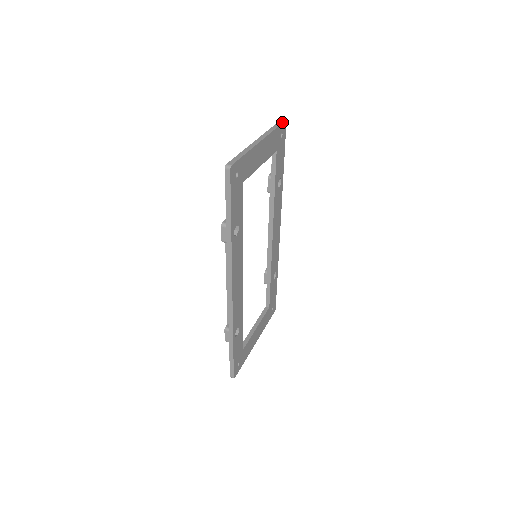
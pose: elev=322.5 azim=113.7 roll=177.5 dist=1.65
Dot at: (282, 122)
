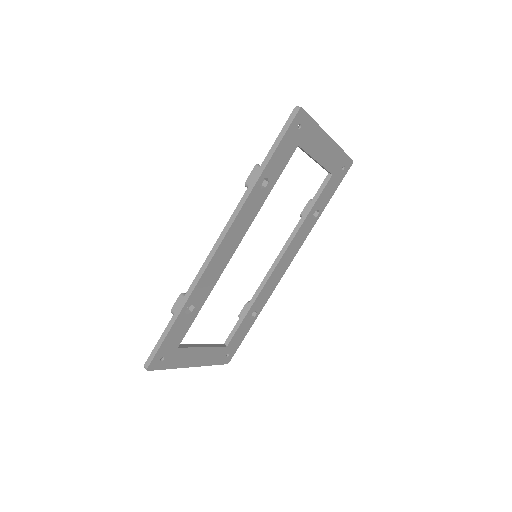
Dot at: occluded
